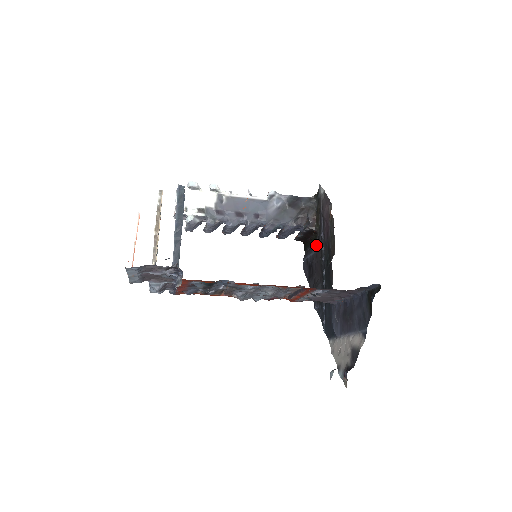
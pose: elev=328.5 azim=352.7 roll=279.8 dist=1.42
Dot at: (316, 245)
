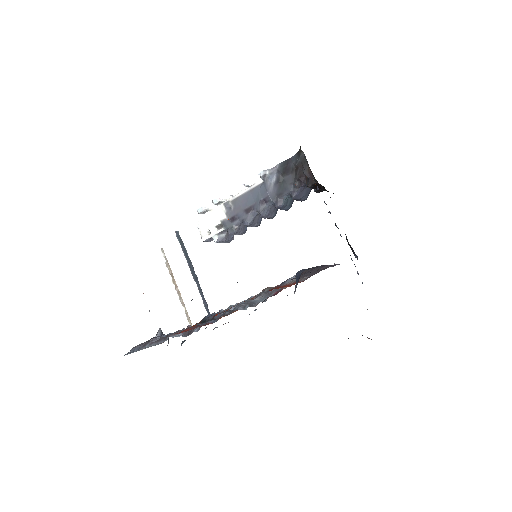
Dot at: occluded
